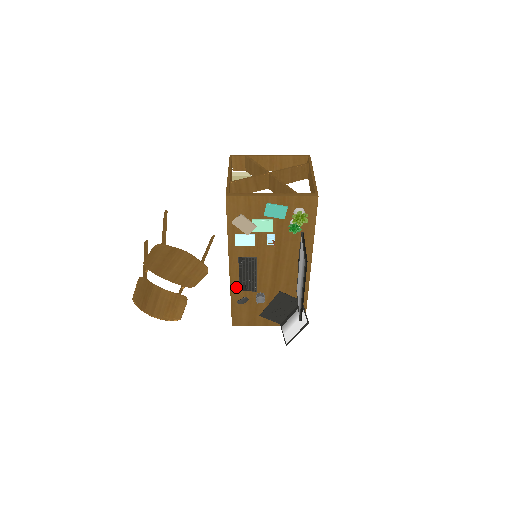
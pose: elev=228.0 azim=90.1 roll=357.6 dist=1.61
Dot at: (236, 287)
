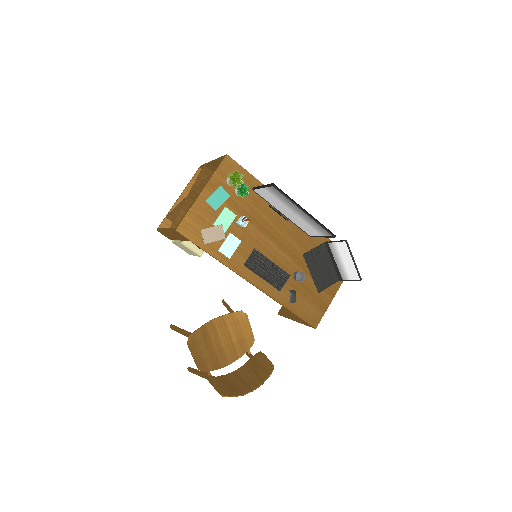
Dot at: (274, 292)
